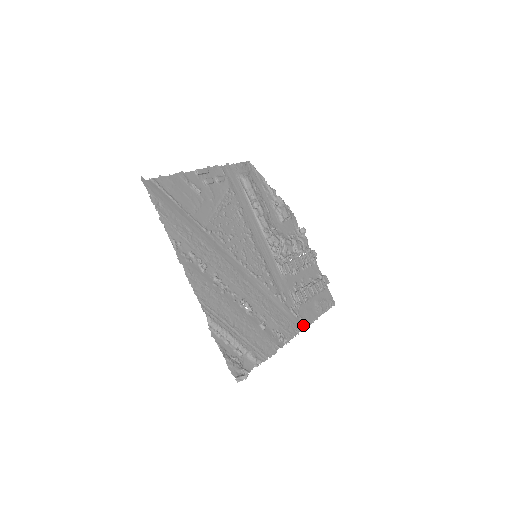
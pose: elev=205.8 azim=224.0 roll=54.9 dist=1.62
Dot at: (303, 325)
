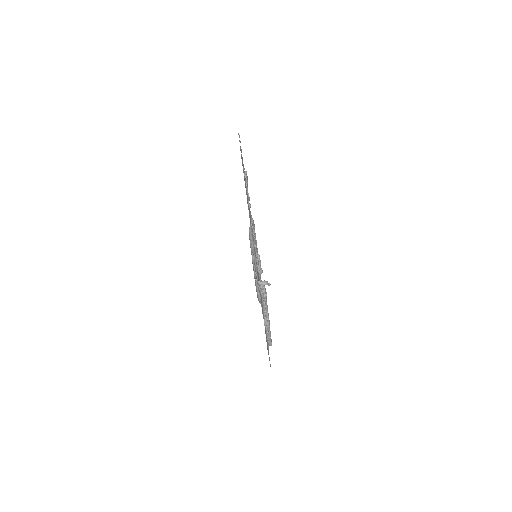
Dot at: (266, 339)
